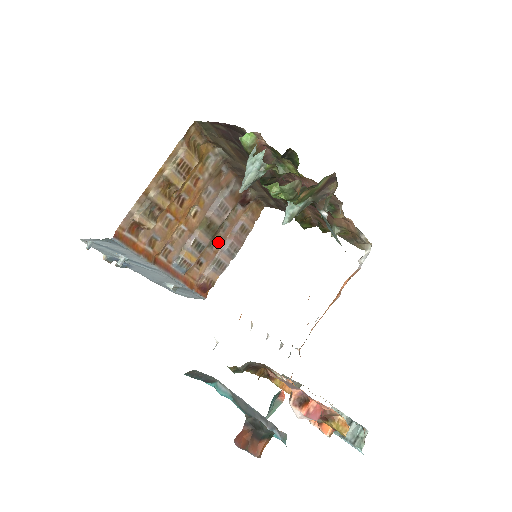
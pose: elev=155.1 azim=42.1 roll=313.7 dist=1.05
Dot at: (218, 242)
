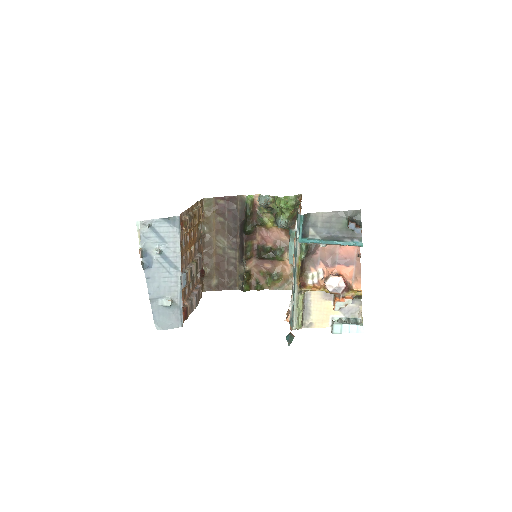
Dot at: (192, 288)
